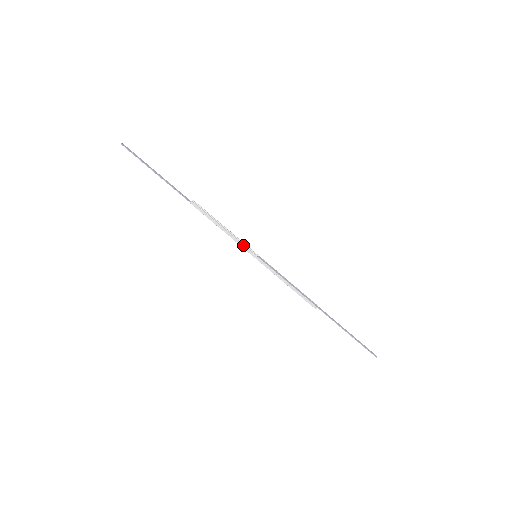
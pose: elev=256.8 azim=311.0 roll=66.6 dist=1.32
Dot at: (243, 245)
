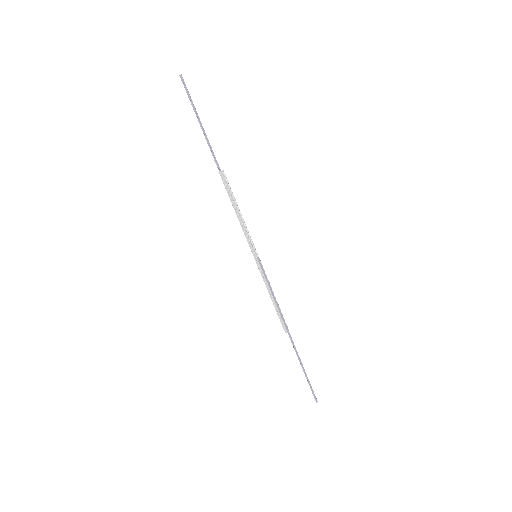
Dot at: (249, 240)
